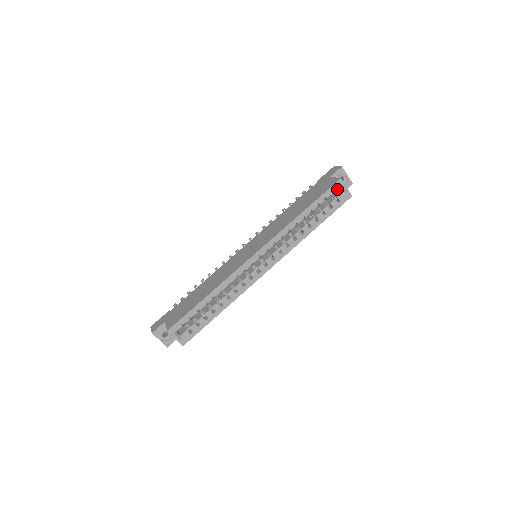
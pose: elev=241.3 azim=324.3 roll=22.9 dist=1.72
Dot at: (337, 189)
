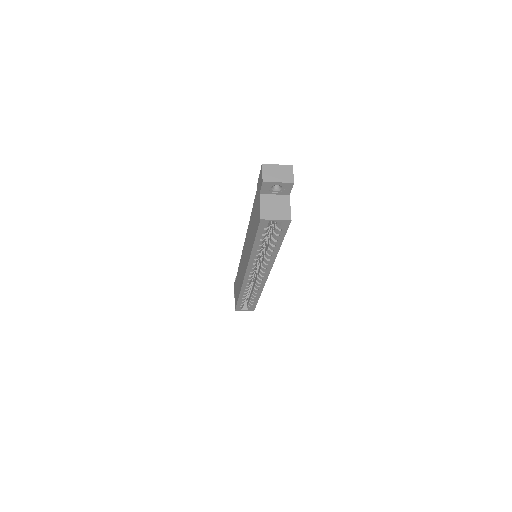
Dot at: (267, 225)
